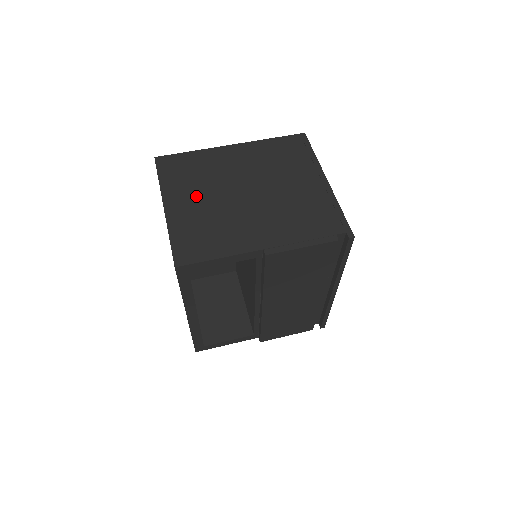
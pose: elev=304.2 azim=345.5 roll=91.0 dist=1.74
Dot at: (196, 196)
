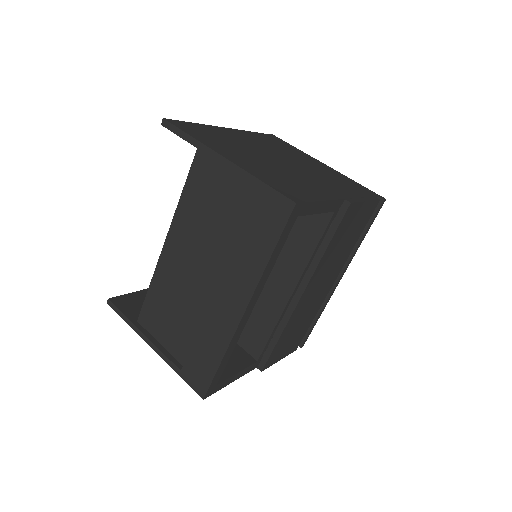
Dot at: (243, 154)
